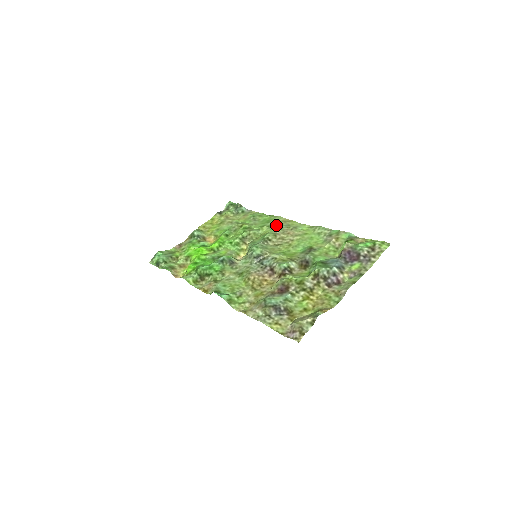
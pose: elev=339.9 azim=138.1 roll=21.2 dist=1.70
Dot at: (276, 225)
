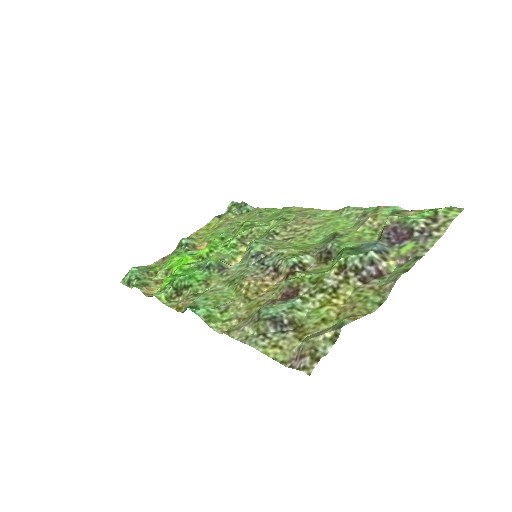
Dot at: (288, 216)
